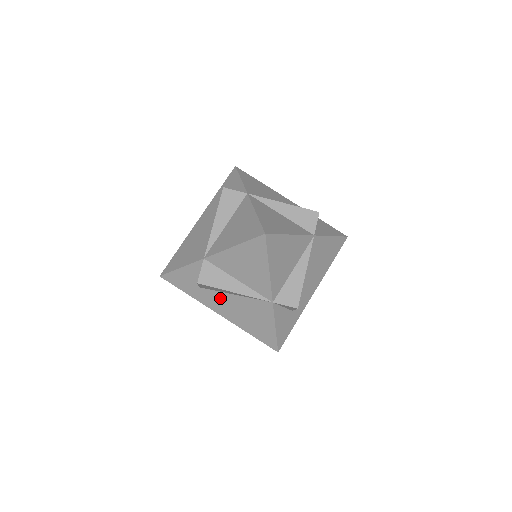
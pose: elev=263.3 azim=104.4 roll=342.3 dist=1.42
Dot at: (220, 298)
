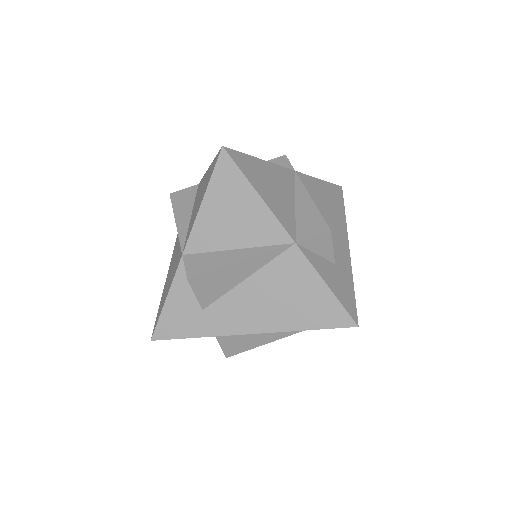
Dot at: (235, 303)
